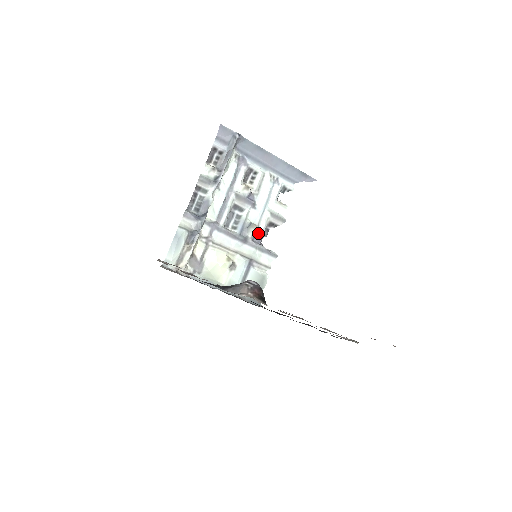
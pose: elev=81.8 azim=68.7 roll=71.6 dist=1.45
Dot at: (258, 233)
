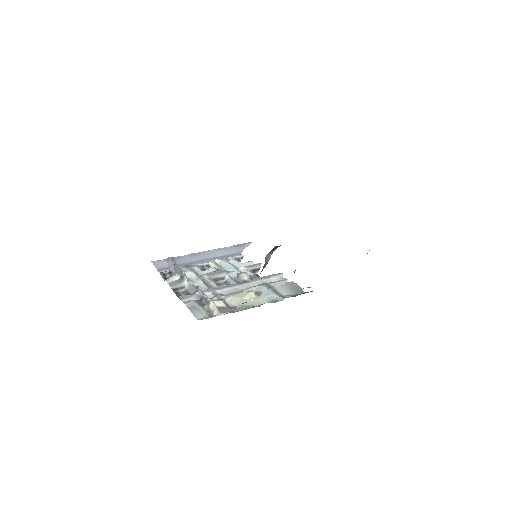
Dot at: (251, 277)
